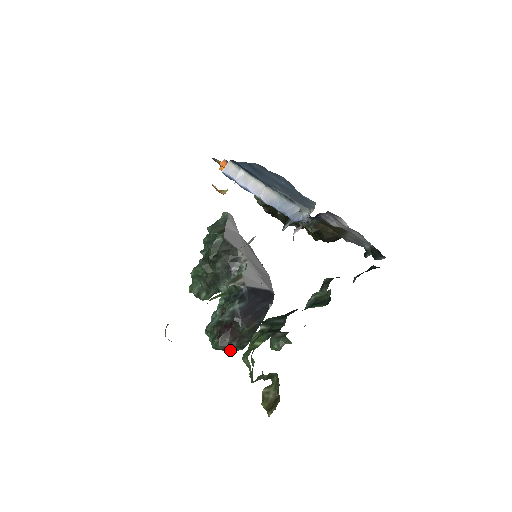
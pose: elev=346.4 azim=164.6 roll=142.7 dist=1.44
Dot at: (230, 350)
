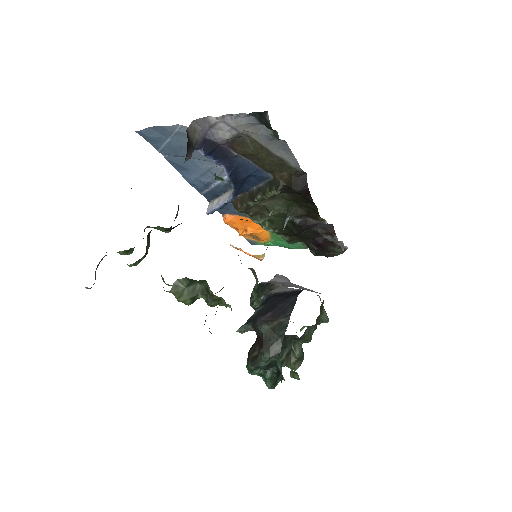
Dot at: (280, 376)
